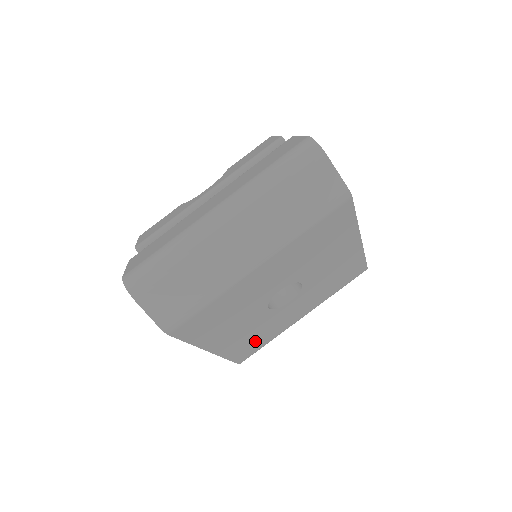
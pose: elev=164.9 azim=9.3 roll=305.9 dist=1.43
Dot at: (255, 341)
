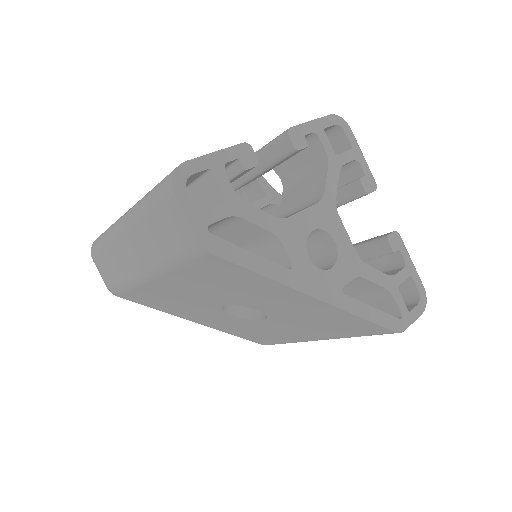
Dot at: (258, 335)
